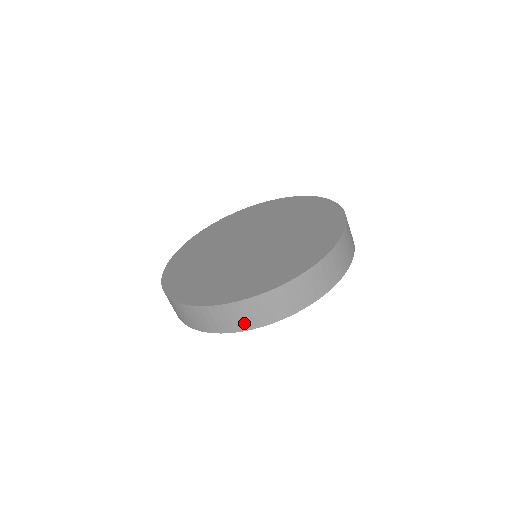
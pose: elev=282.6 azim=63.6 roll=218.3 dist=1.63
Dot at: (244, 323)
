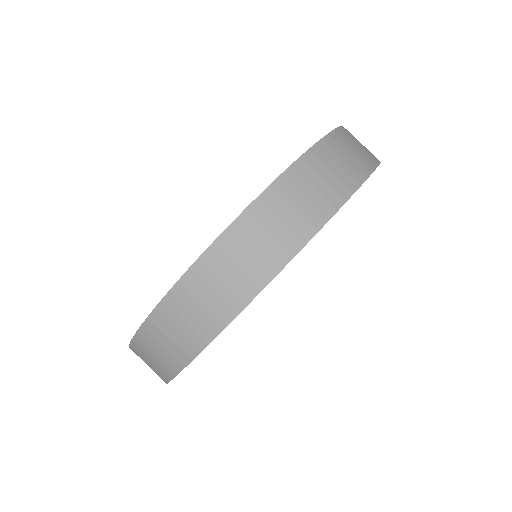
Dot at: (276, 250)
